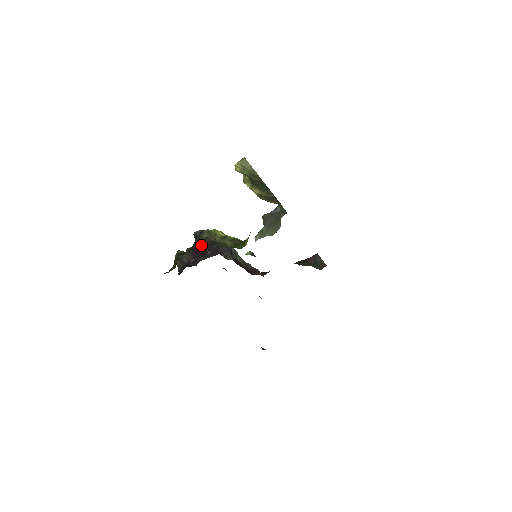
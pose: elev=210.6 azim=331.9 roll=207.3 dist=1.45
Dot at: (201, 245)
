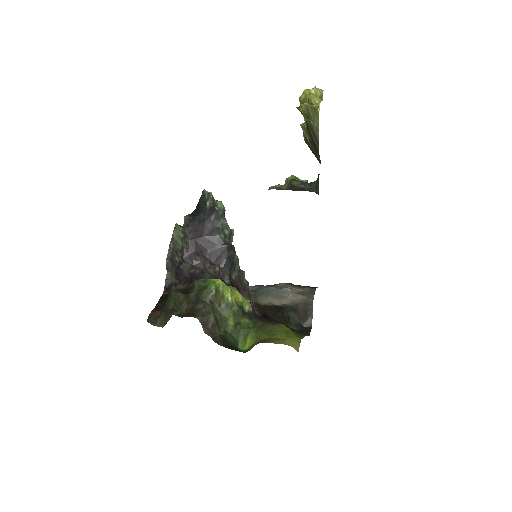
Dot at: (204, 231)
